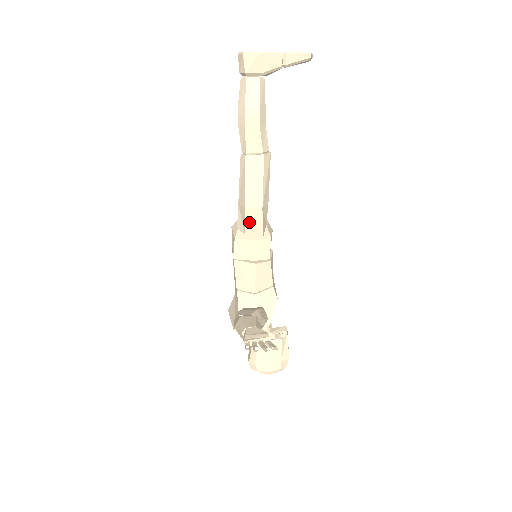
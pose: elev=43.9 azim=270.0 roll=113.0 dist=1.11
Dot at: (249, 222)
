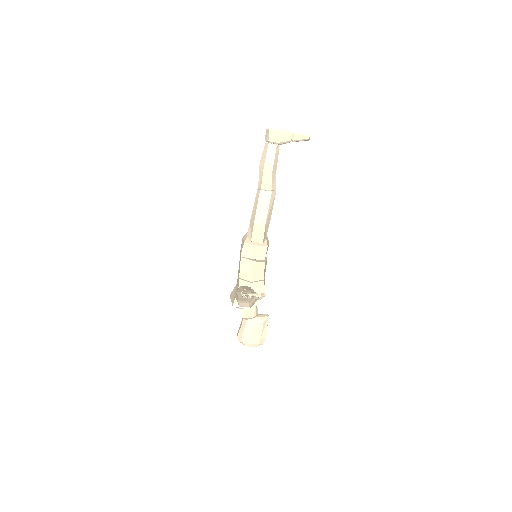
Dot at: (255, 233)
